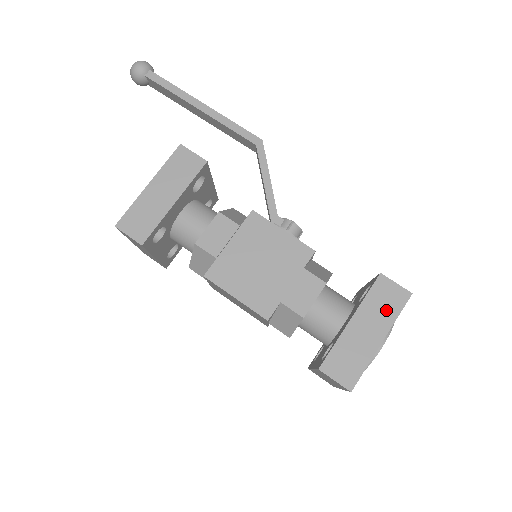
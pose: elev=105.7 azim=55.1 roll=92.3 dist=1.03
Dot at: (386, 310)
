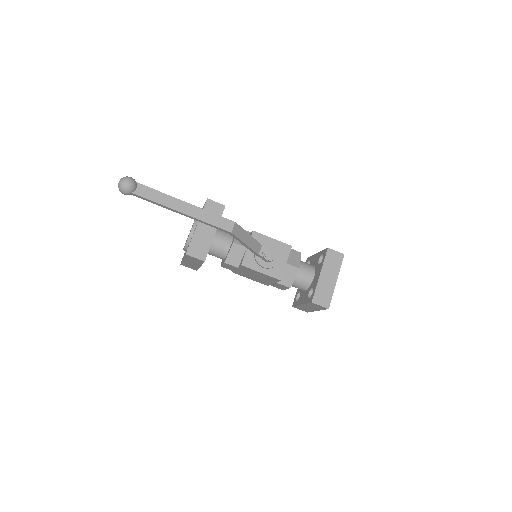
Dot at: (317, 308)
